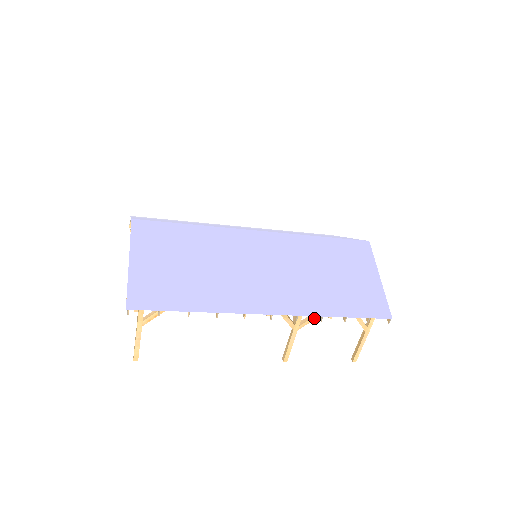
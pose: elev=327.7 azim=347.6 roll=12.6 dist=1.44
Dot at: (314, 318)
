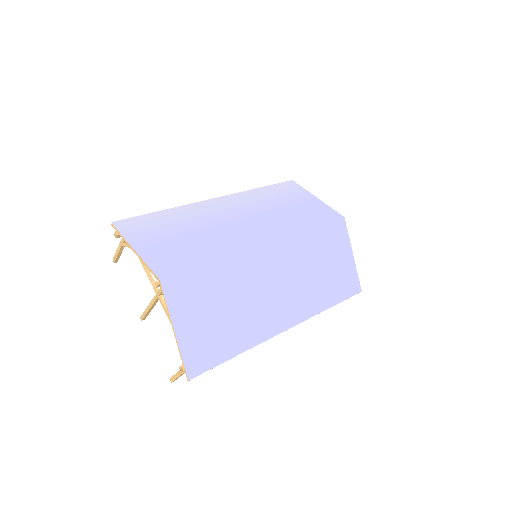
Dot at: occluded
